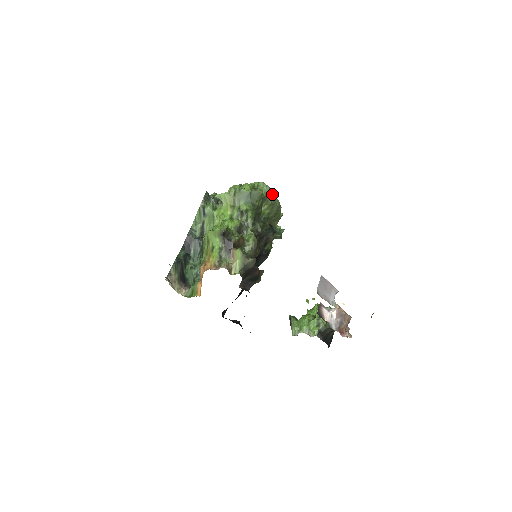
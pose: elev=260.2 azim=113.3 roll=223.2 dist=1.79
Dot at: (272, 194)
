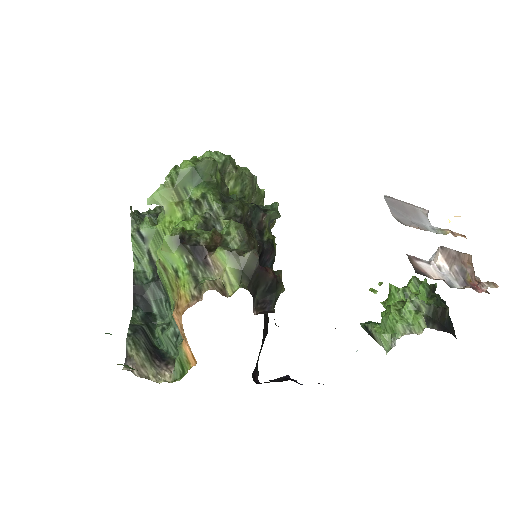
Dot at: (231, 161)
